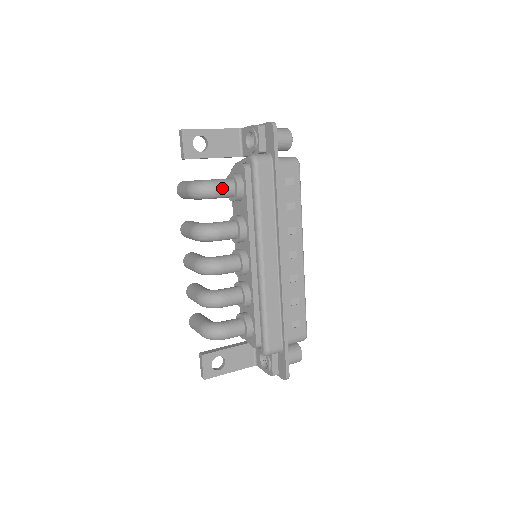
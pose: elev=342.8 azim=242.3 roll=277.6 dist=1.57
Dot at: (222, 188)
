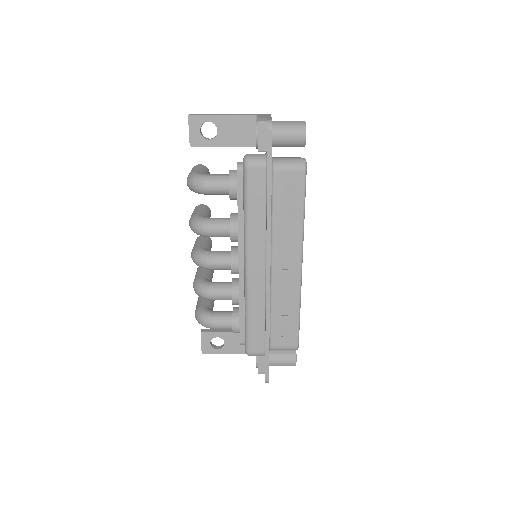
Dot at: (214, 186)
